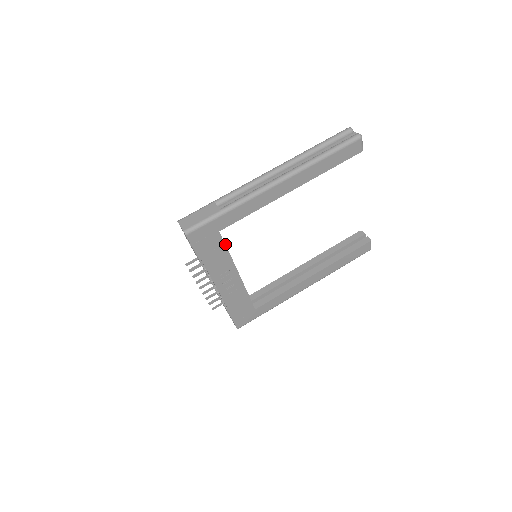
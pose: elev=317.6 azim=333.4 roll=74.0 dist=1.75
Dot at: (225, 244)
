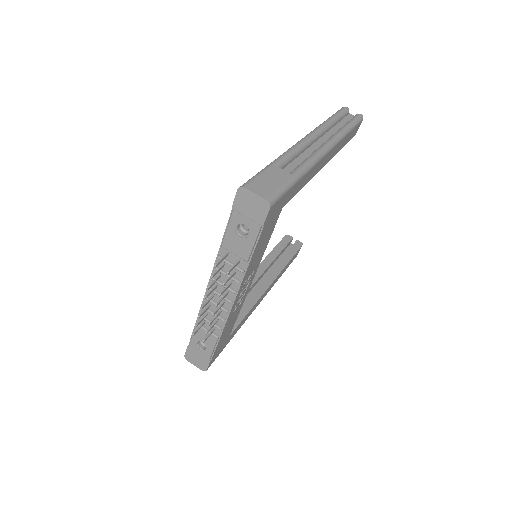
Dot at: (273, 230)
